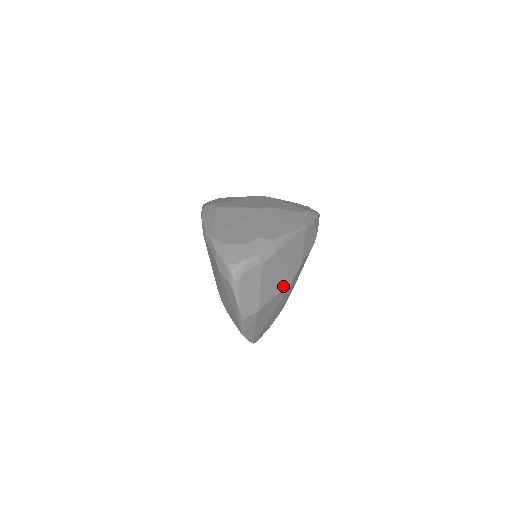
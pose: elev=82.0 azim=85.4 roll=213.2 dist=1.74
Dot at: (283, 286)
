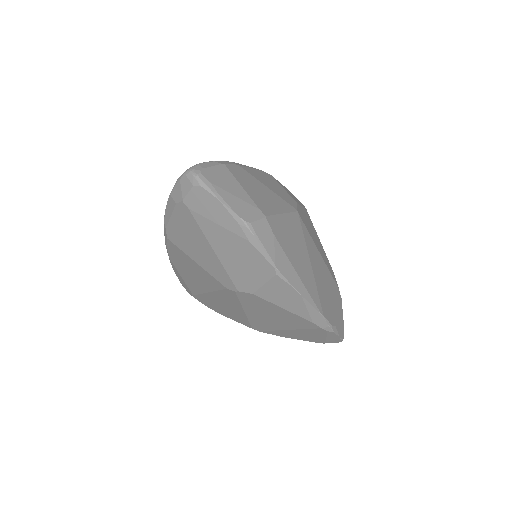
Dot at: (285, 209)
